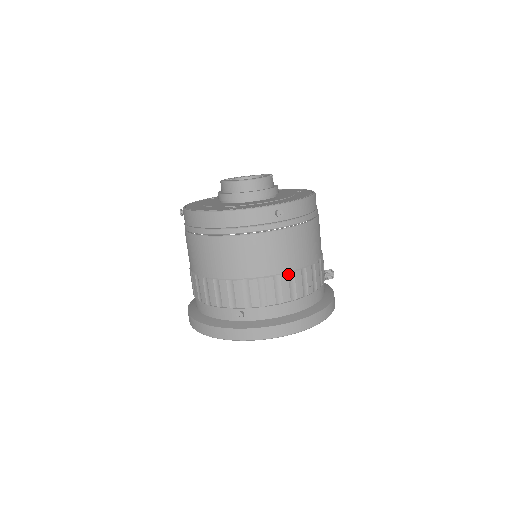
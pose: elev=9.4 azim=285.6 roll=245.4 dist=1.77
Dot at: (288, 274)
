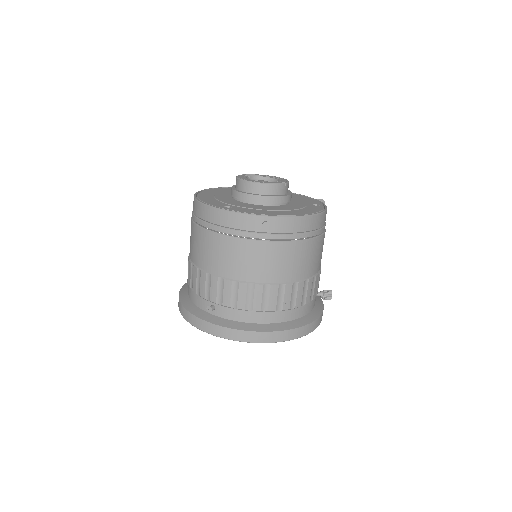
Dot at: (263, 285)
